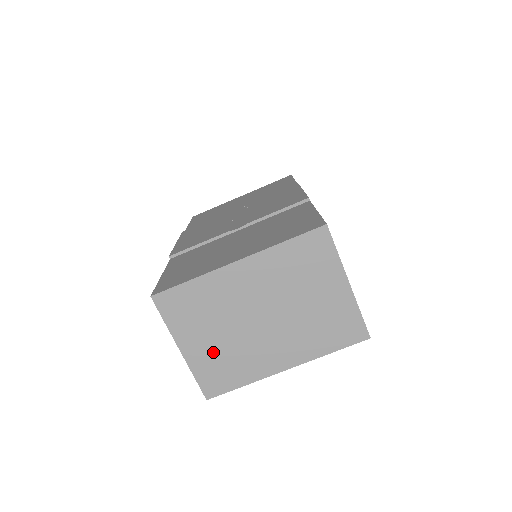
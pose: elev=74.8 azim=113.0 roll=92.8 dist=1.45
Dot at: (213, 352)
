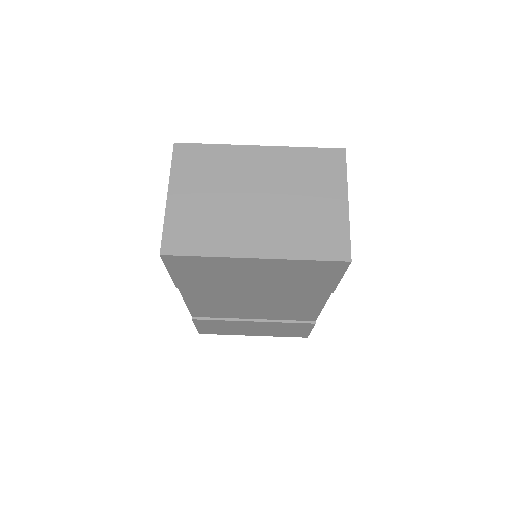
Dot at: (196, 210)
